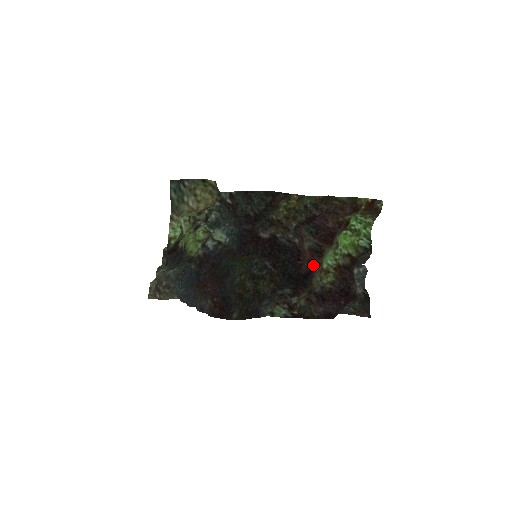
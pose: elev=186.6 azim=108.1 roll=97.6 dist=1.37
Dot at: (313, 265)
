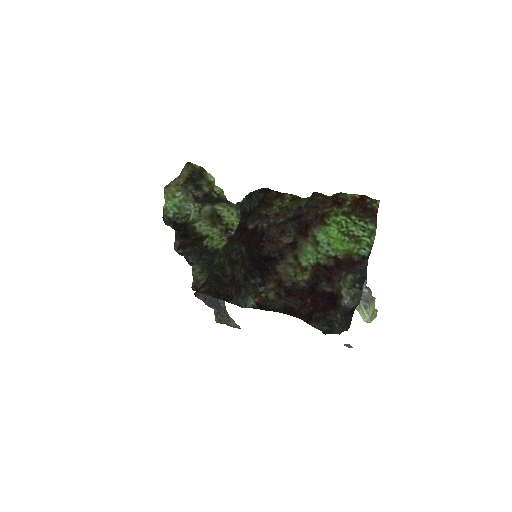
Dot at: (282, 254)
